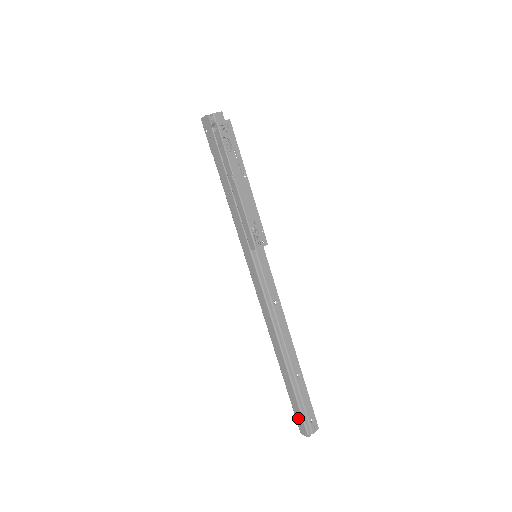
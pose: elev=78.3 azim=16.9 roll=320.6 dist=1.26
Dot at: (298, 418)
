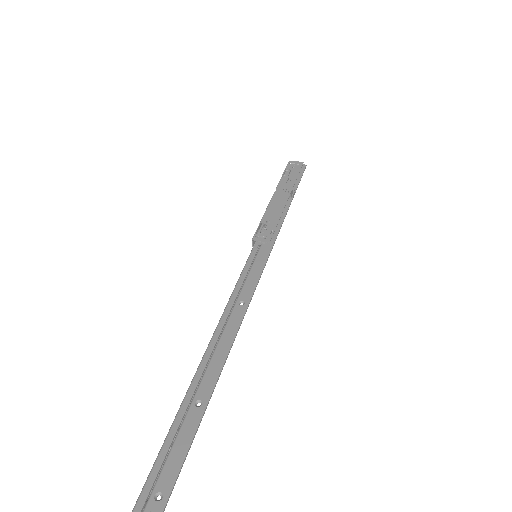
Dot at: occluded
